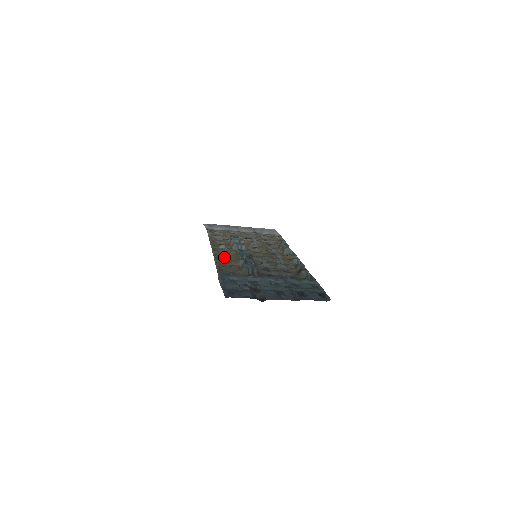
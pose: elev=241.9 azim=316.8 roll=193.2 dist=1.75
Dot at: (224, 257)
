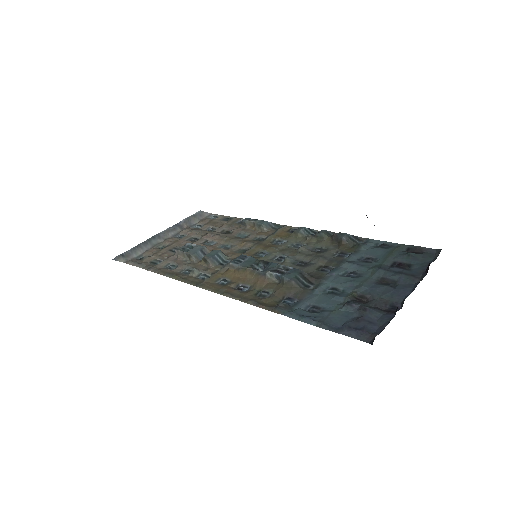
Dot at: (230, 285)
